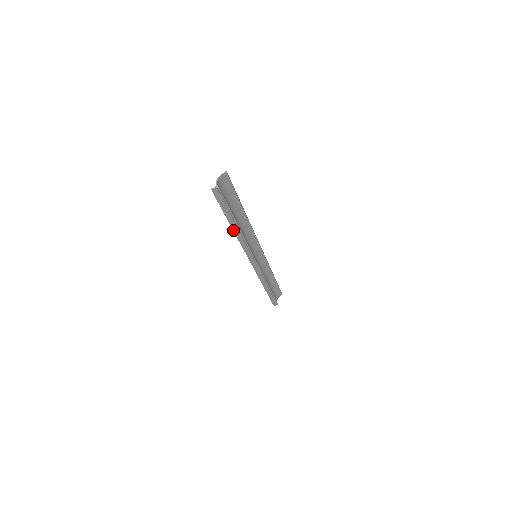
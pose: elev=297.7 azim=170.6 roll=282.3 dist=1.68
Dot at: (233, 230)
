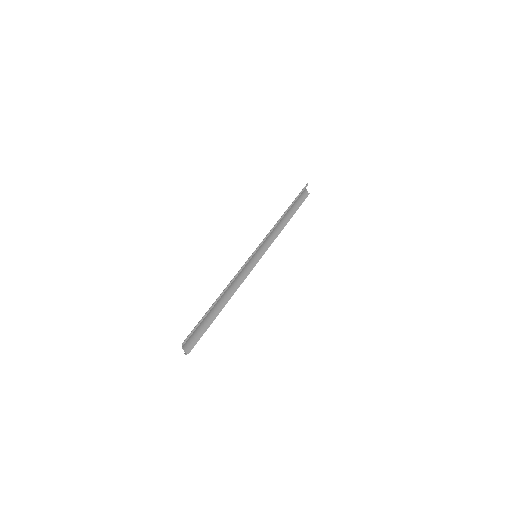
Dot at: occluded
